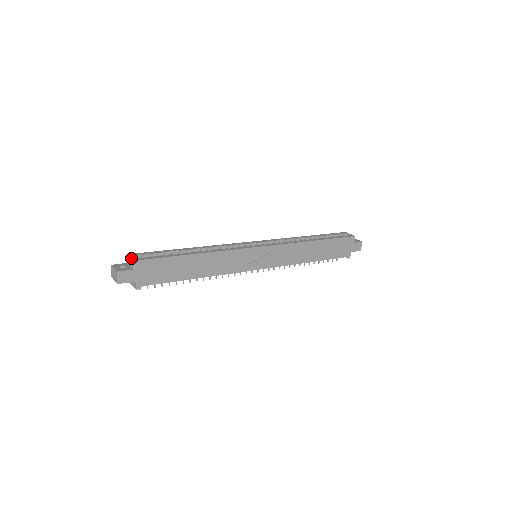
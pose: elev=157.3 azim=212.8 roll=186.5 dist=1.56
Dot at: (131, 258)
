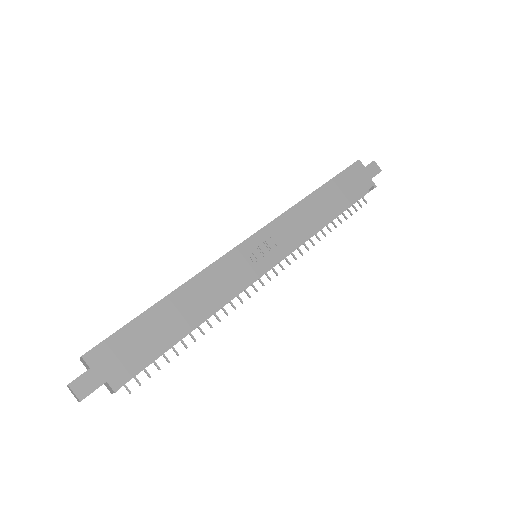
Dot at: (80, 357)
